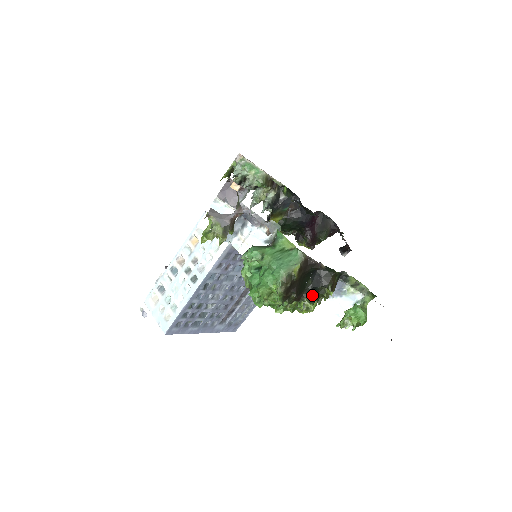
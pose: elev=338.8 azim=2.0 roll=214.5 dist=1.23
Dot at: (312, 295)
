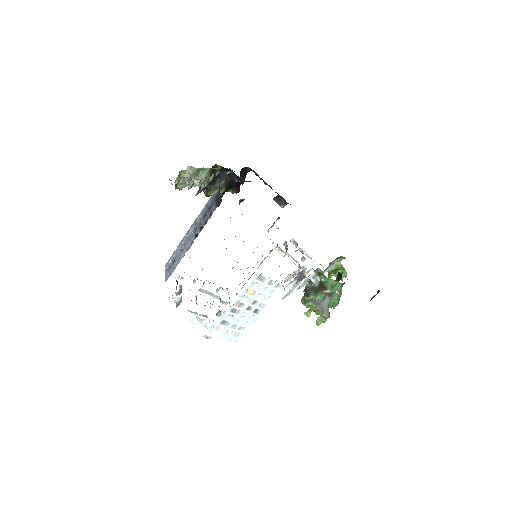
Dot at: occluded
